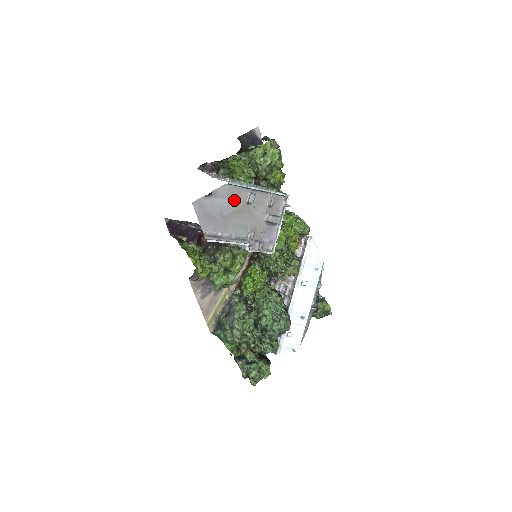
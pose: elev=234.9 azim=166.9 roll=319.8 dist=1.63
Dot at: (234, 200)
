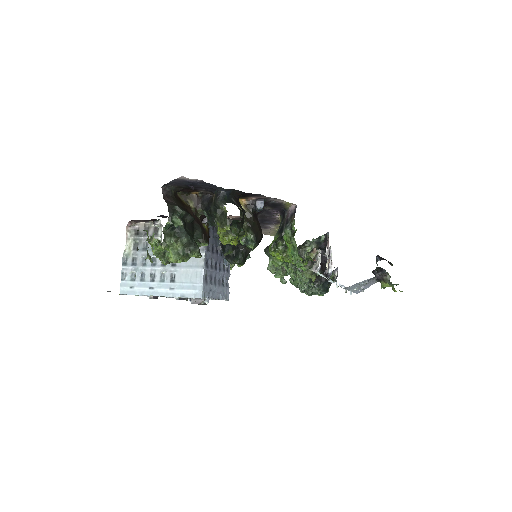
Dot at: occluded
